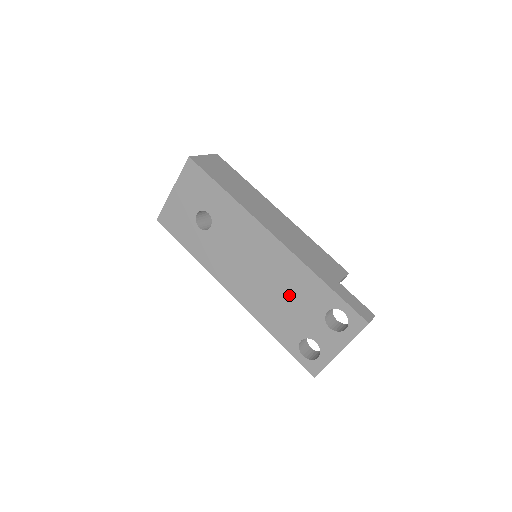
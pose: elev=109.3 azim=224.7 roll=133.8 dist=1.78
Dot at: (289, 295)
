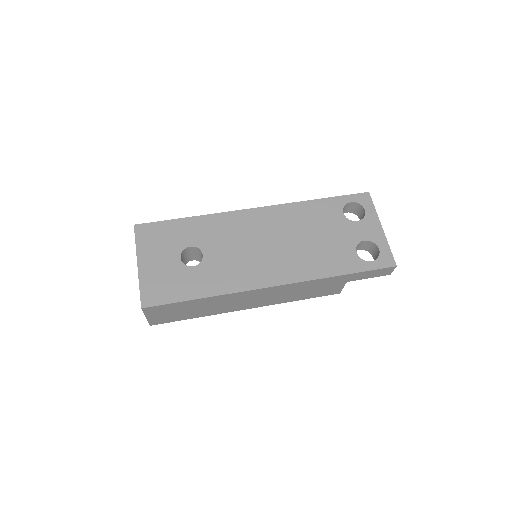
Dot at: (311, 232)
